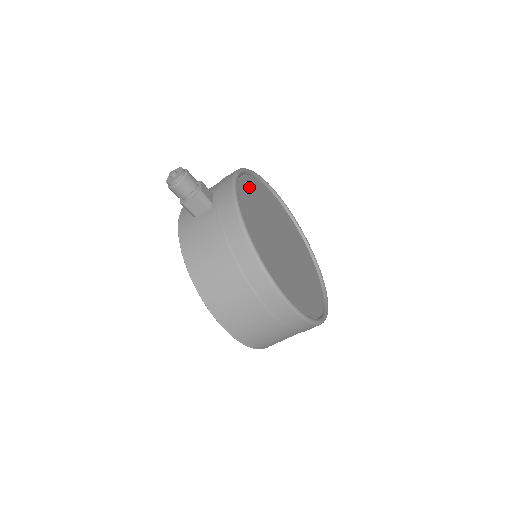
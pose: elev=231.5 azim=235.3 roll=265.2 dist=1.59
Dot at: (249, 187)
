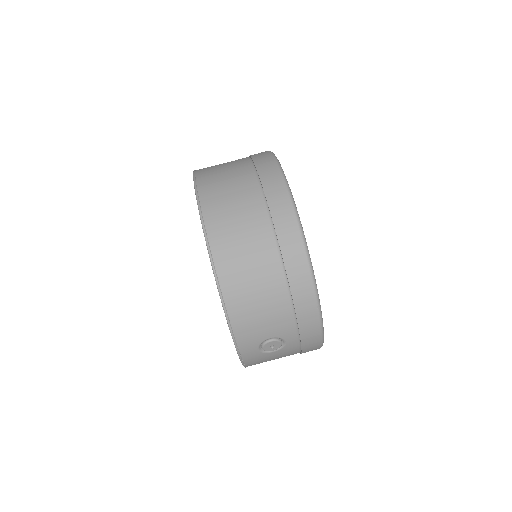
Dot at: occluded
